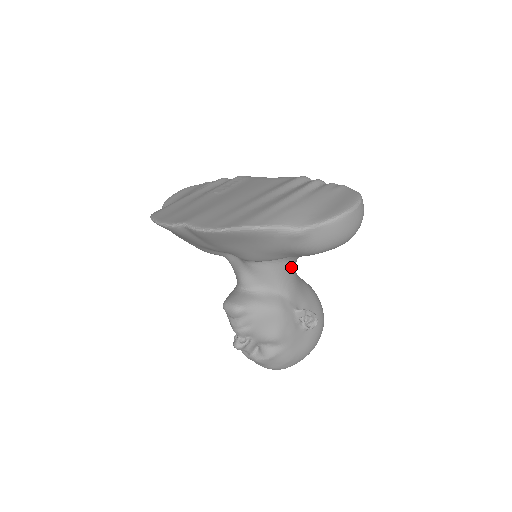
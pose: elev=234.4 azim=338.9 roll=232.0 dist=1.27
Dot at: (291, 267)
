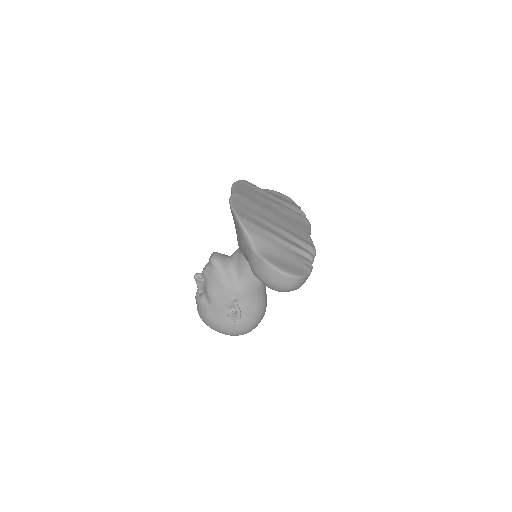
Dot at: (258, 280)
